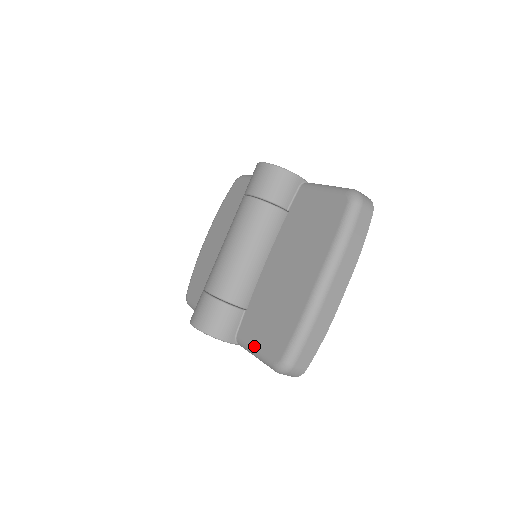
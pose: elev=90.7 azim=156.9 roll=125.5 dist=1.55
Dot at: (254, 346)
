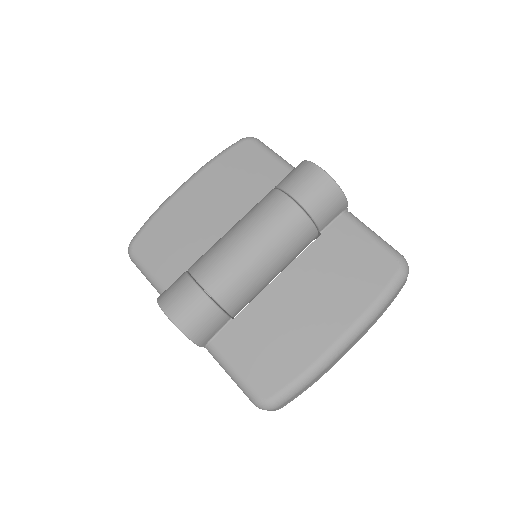
Dot at: (235, 366)
